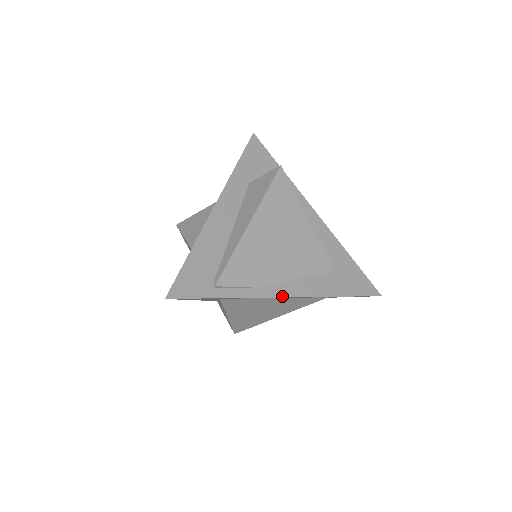
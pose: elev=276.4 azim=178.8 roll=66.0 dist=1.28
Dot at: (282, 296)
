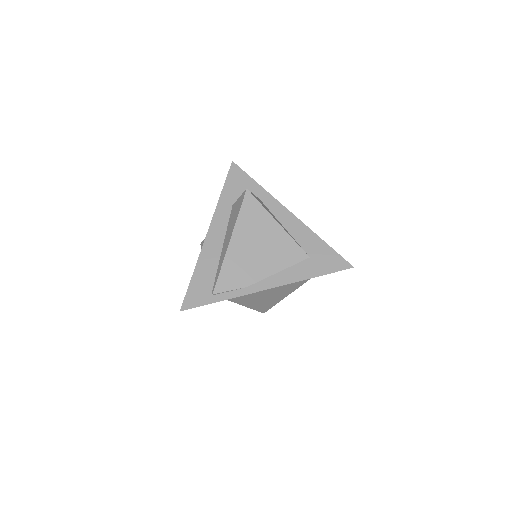
Dot at: (265, 289)
